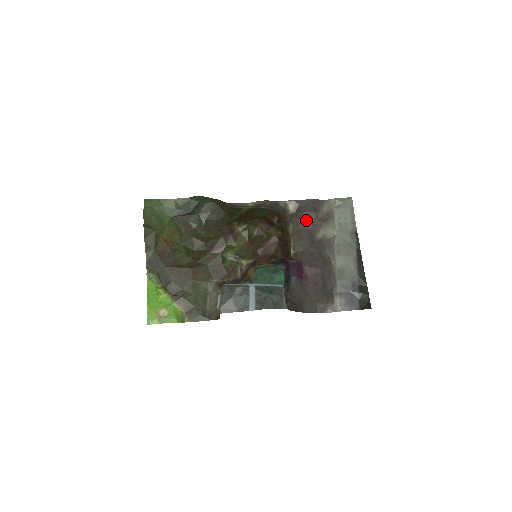
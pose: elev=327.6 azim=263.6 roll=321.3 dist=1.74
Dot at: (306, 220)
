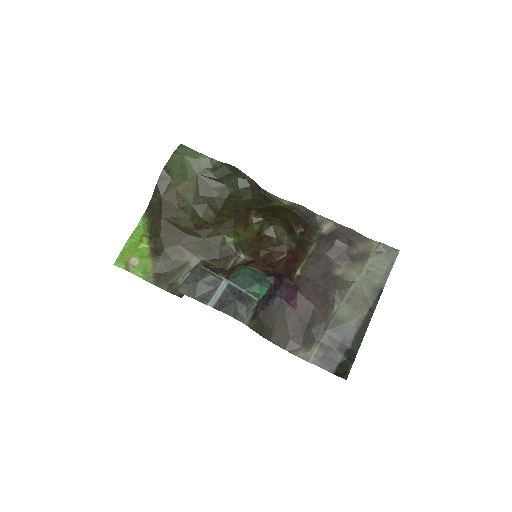
Dot at: (333, 248)
